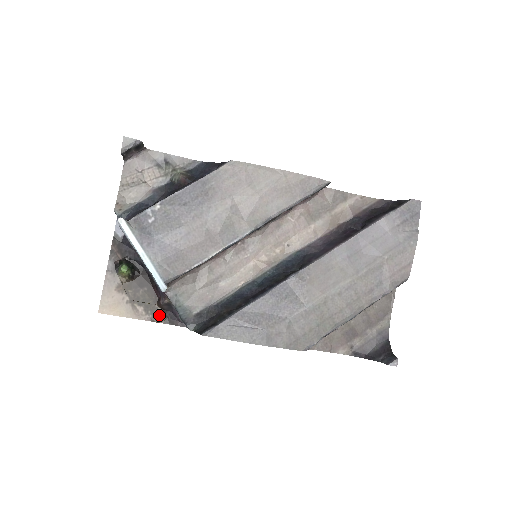
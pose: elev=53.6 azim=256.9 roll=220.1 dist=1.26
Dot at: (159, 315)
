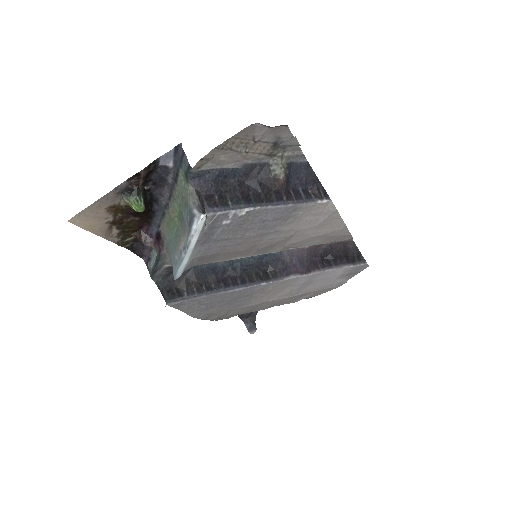
Dot at: (128, 242)
